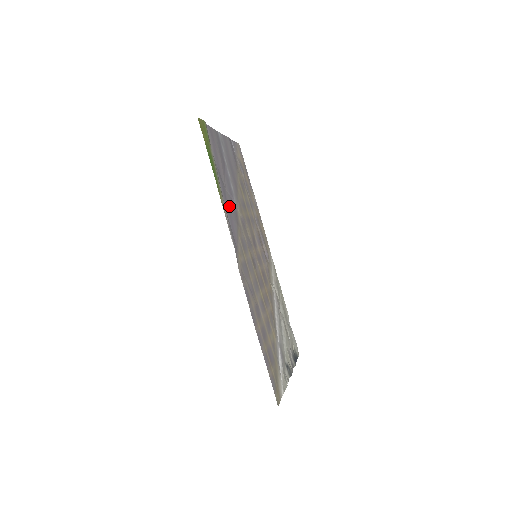
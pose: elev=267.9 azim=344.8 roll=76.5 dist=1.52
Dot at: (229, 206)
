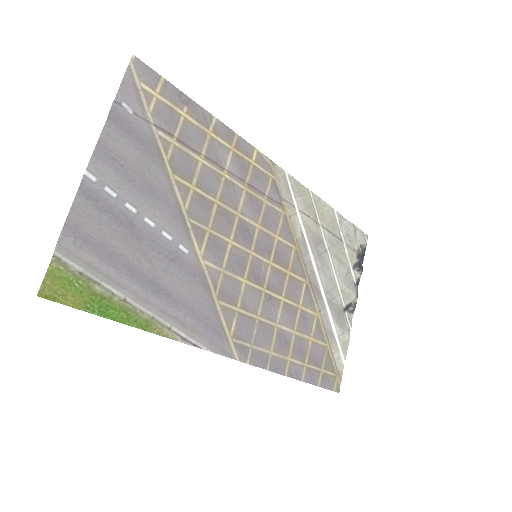
Dot at: (179, 292)
